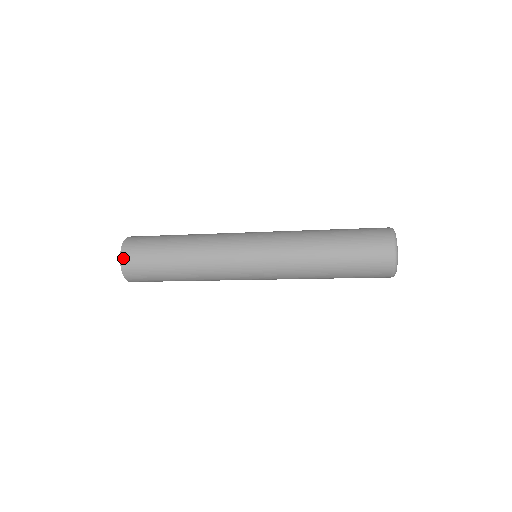
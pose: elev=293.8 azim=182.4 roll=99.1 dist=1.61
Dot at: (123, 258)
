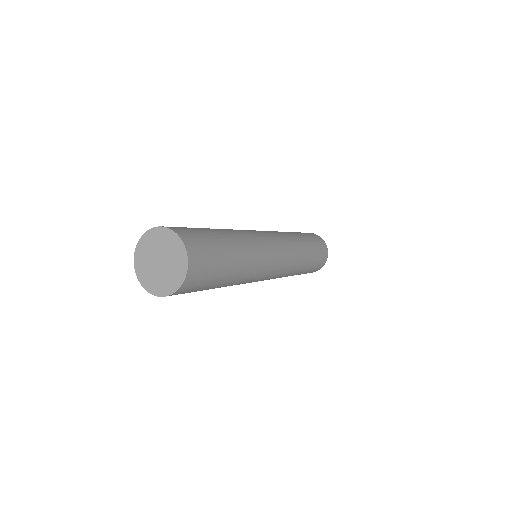
Dot at: (188, 246)
